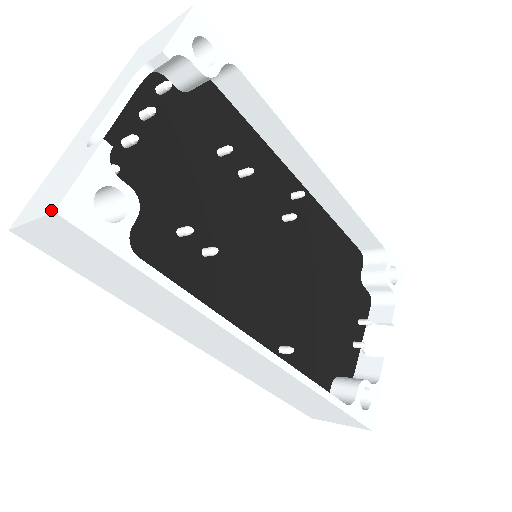
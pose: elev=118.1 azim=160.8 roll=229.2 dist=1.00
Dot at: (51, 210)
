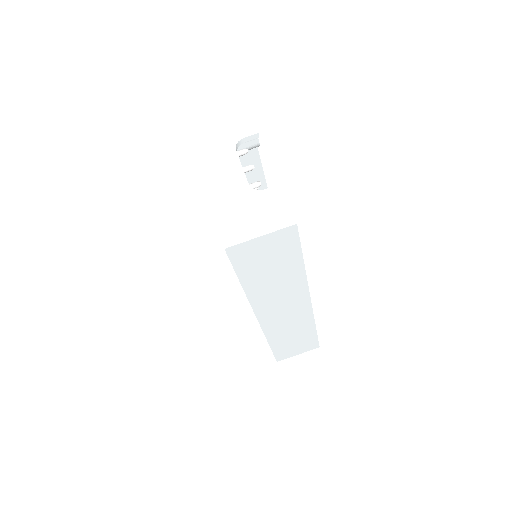
Dot at: (289, 224)
